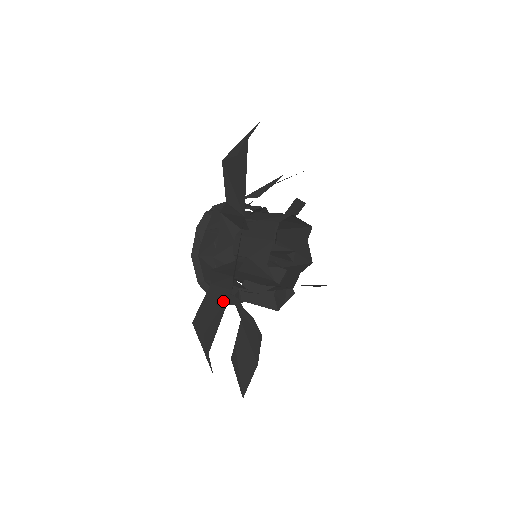
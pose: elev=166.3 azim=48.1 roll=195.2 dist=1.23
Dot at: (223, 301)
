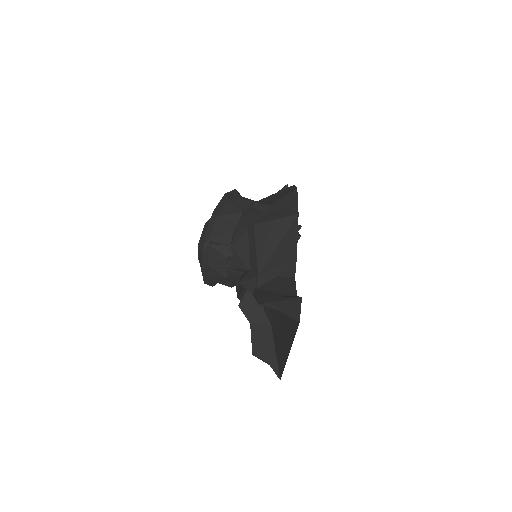
Dot at: (269, 336)
